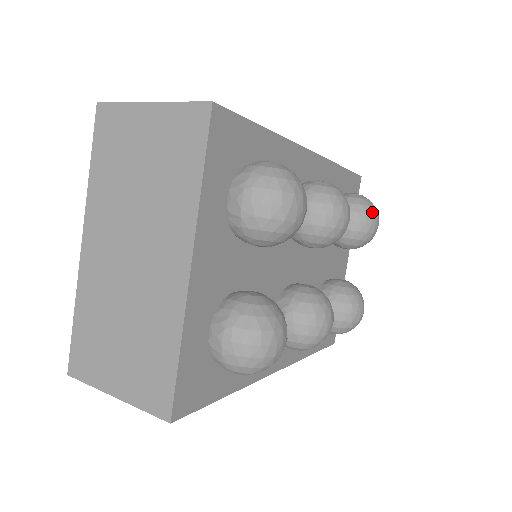
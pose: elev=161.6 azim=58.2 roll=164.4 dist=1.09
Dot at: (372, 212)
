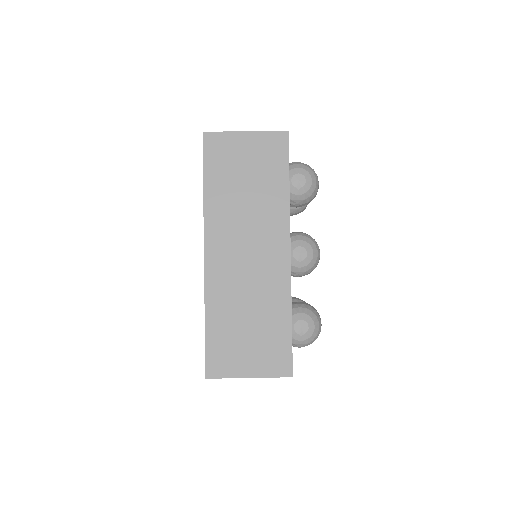
Dot at: (316, 191)
